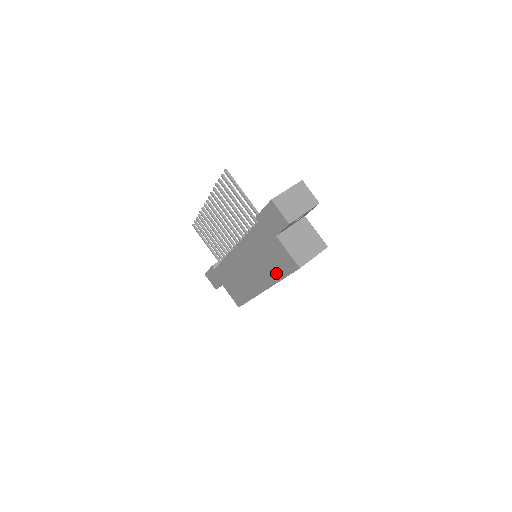
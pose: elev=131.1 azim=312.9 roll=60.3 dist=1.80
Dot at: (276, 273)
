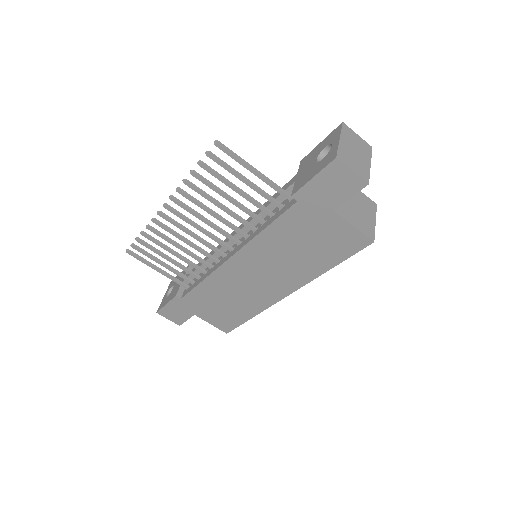
Dot at: (320, 264)
